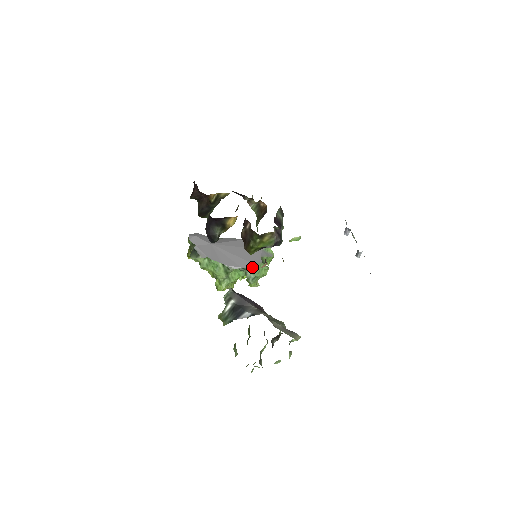
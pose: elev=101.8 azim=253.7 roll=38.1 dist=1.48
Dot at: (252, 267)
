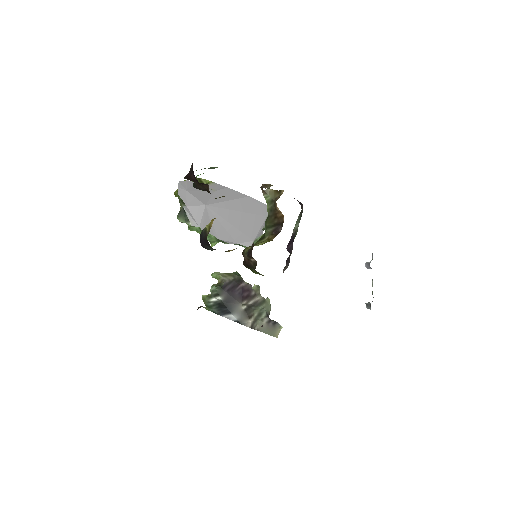
Dot at: (250, 245)
